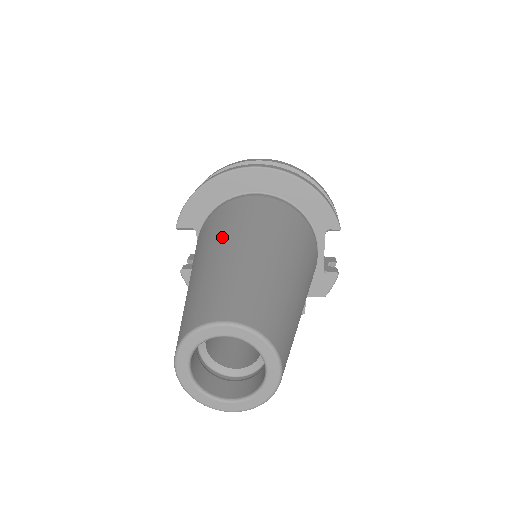
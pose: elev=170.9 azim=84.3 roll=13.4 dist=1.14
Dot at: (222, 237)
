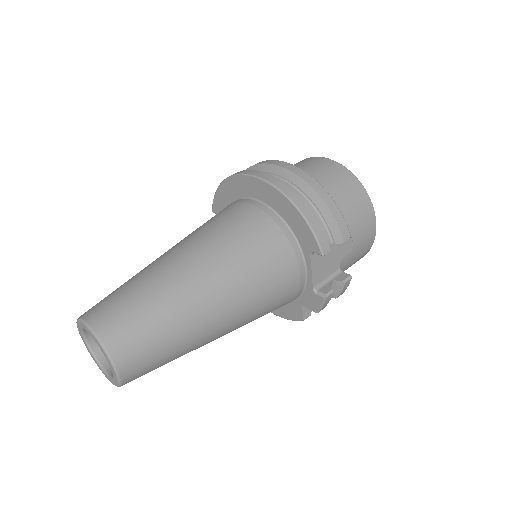
Dot at: (180, 243)
